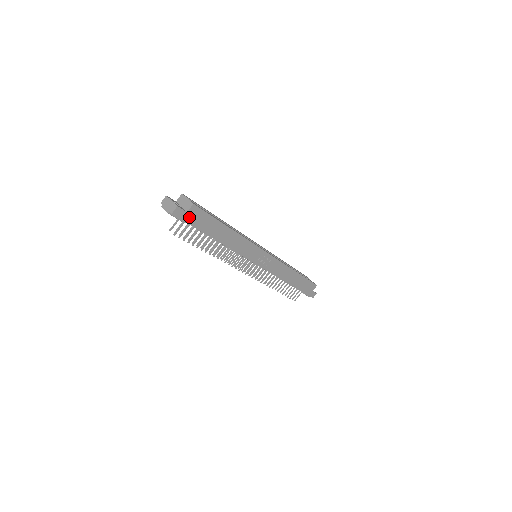
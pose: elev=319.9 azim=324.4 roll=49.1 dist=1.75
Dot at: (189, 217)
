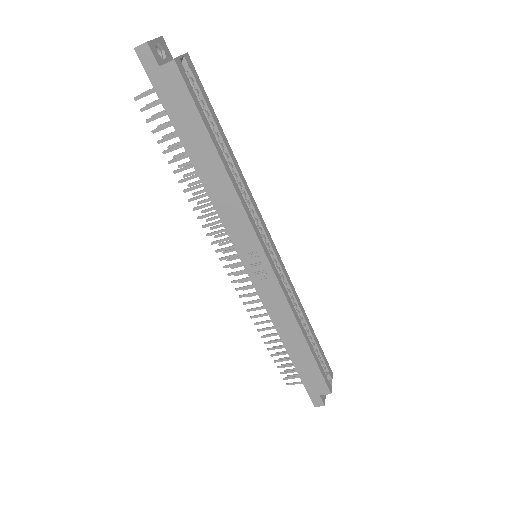
Dot at: (160, 79)
